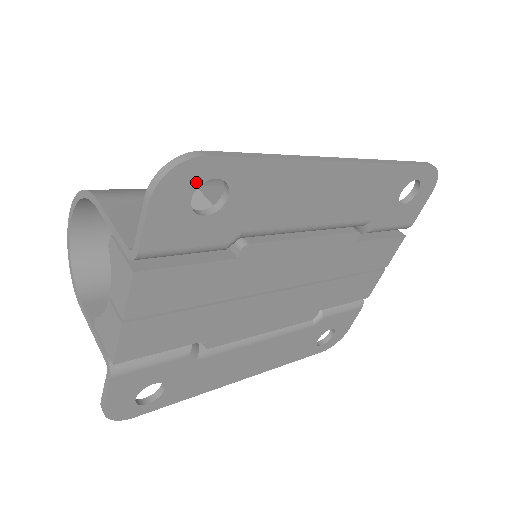
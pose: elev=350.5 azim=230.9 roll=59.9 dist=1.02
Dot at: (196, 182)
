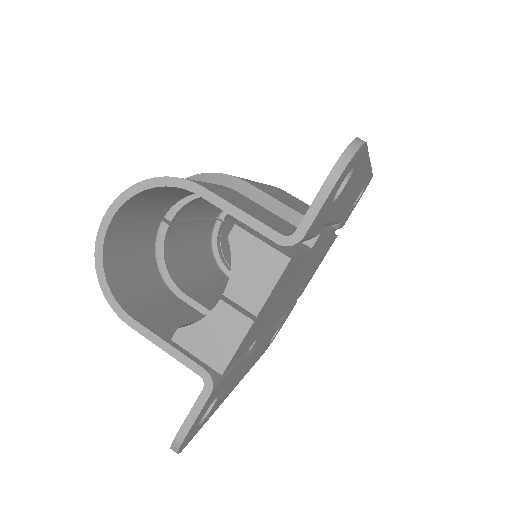
Dot at: (351, 167)
